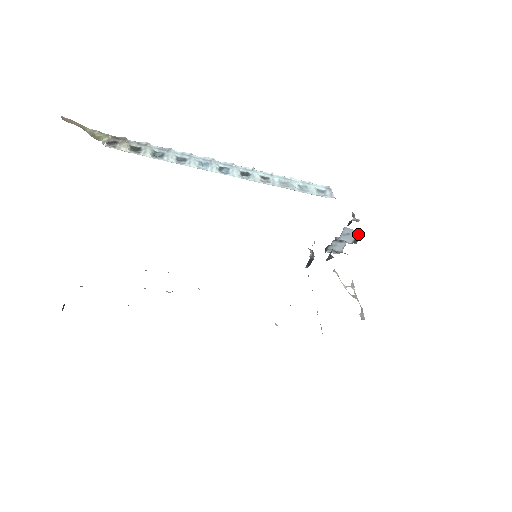
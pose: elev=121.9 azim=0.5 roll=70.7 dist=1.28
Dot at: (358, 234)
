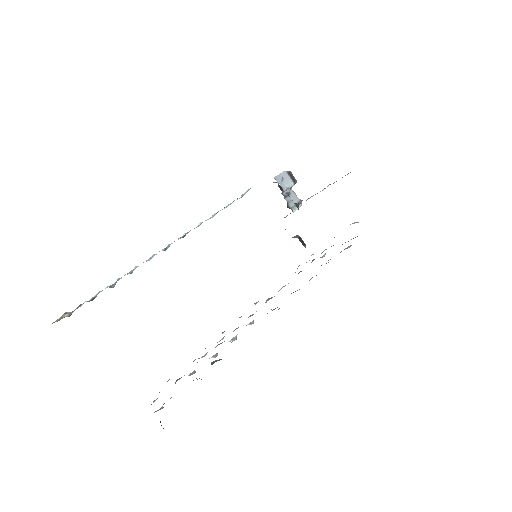
Dot at: (287, 173)
